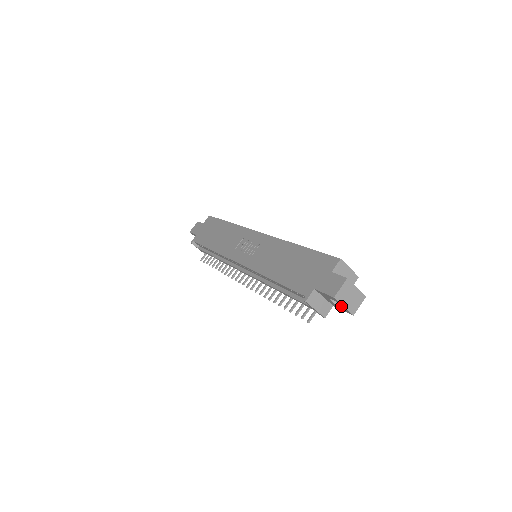
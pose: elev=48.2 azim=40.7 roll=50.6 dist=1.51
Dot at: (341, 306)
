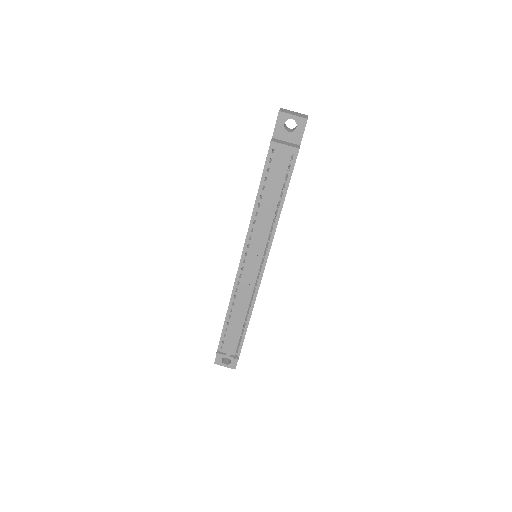
Dot at: occluded
